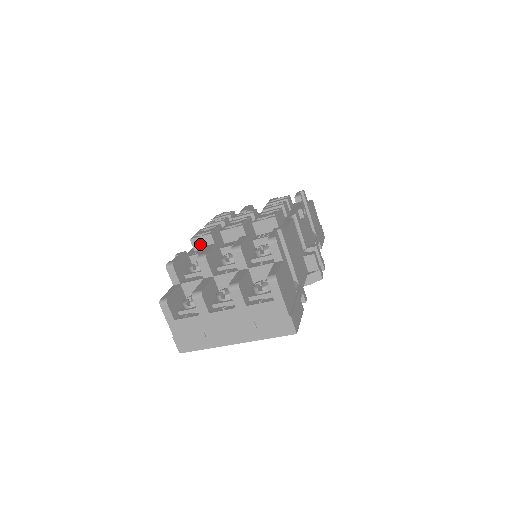
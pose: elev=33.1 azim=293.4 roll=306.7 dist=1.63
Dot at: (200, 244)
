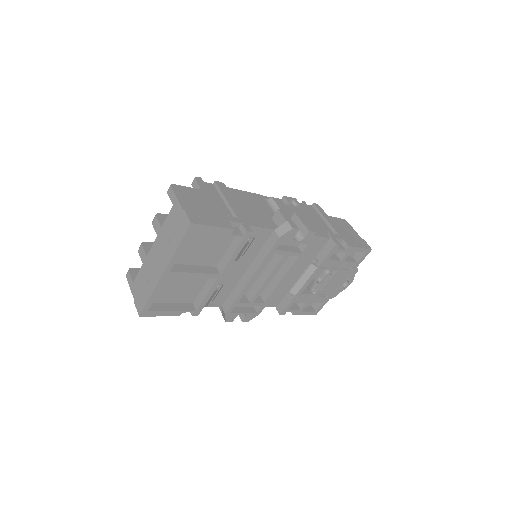
Dot at: occluded
